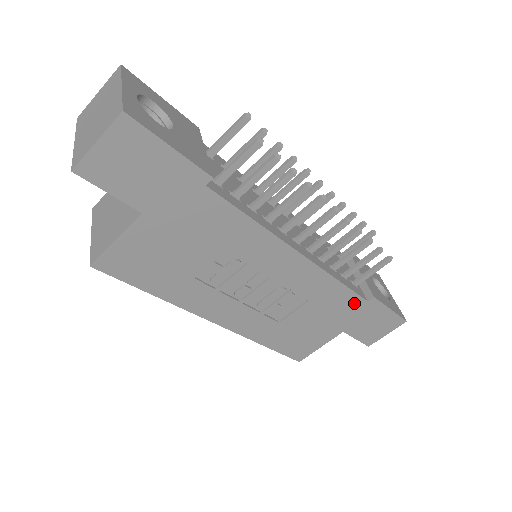
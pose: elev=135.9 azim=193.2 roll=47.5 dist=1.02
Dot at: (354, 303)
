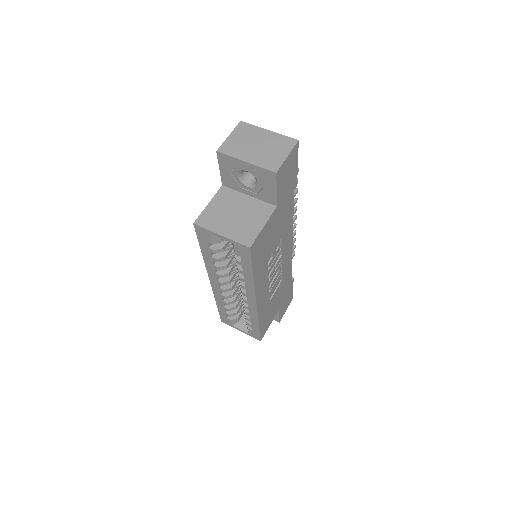
Dot at: (289, 283)
